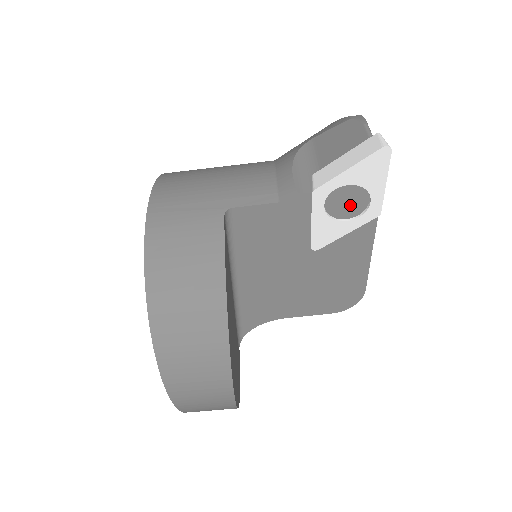
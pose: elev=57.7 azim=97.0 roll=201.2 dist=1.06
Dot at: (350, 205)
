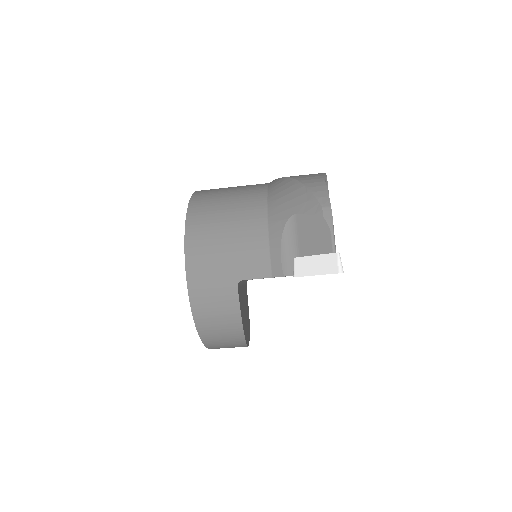
Dot at: occluded
